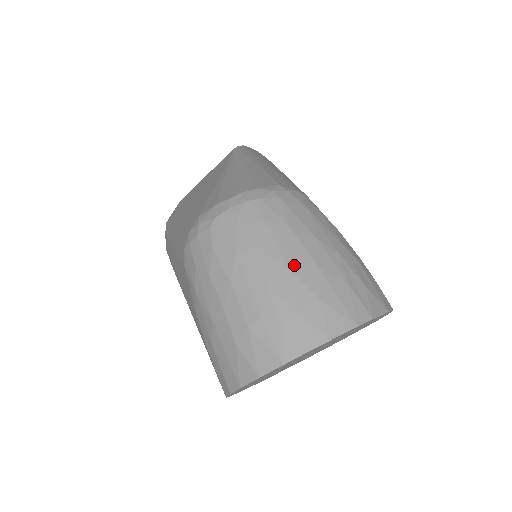
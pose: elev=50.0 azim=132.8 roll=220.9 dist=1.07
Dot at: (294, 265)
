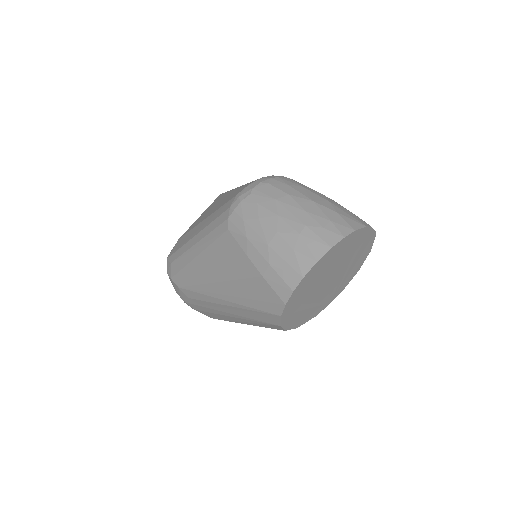
Dot at: (316, 200)
